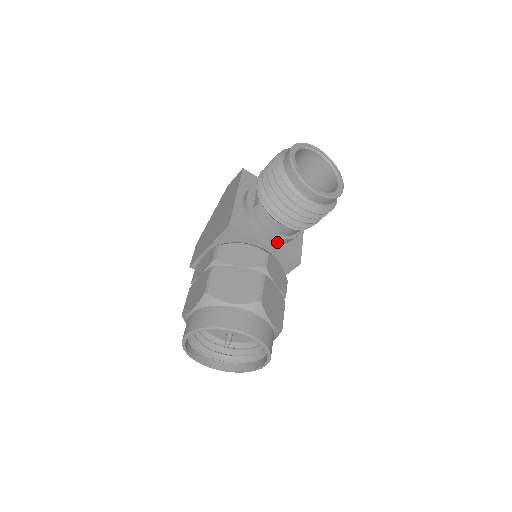
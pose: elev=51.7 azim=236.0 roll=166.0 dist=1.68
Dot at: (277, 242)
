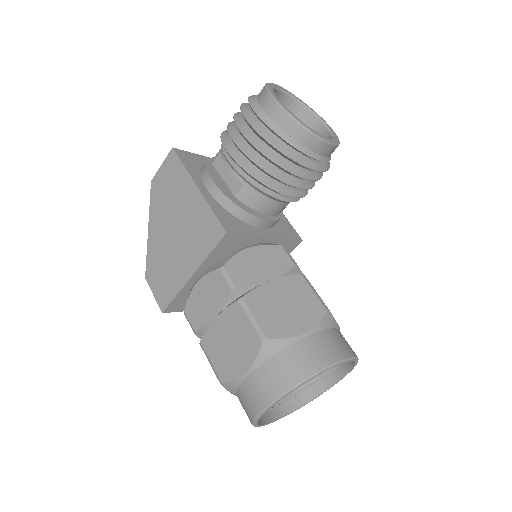
Dot at: (271, 227)
